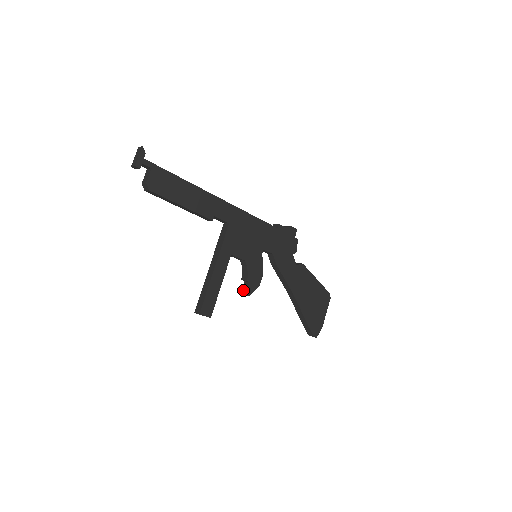
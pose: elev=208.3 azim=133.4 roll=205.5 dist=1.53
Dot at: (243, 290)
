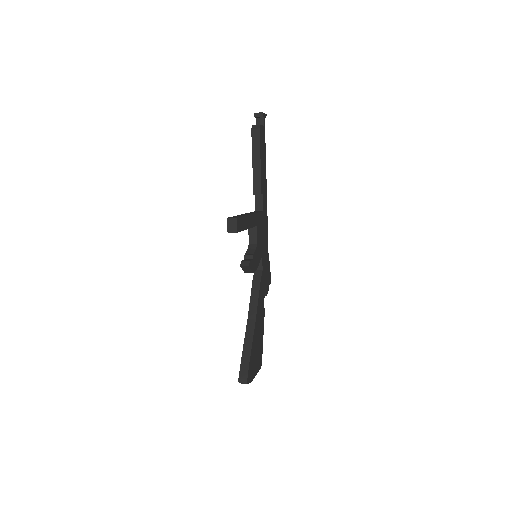
Dot at: (243, 261)
